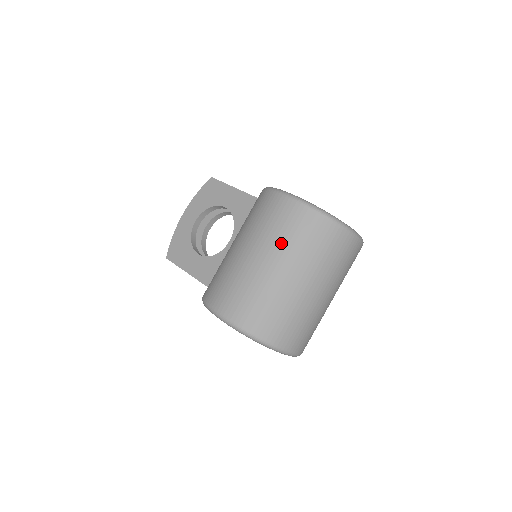
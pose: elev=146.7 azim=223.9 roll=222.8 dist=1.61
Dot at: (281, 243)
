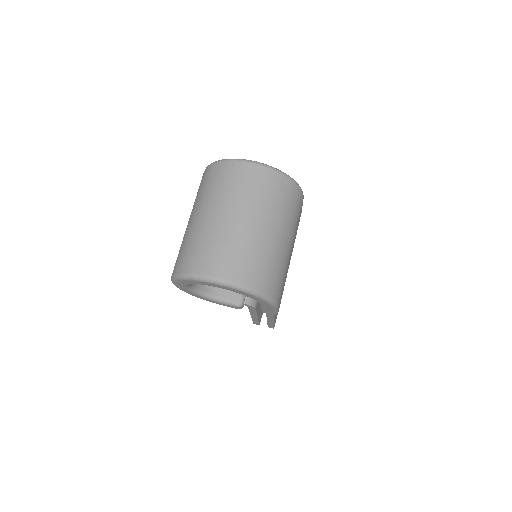
Dot at: (194, 203)
